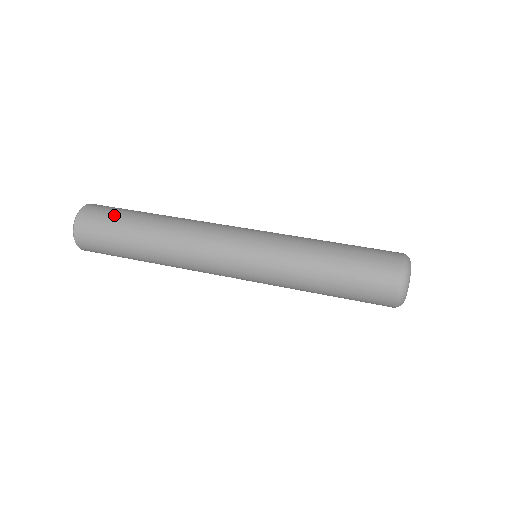
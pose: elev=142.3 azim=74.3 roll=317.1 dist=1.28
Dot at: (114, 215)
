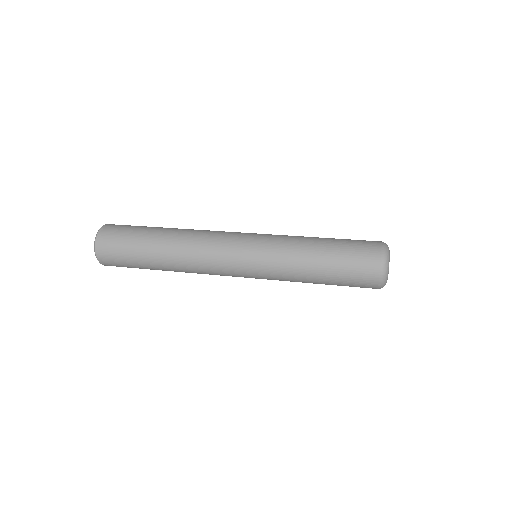
Dot at: (126, 241)
